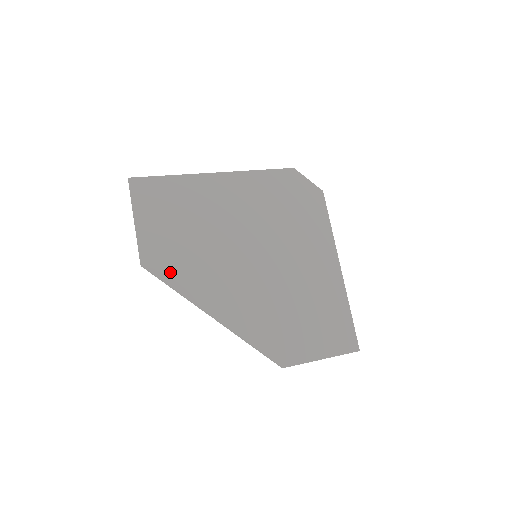
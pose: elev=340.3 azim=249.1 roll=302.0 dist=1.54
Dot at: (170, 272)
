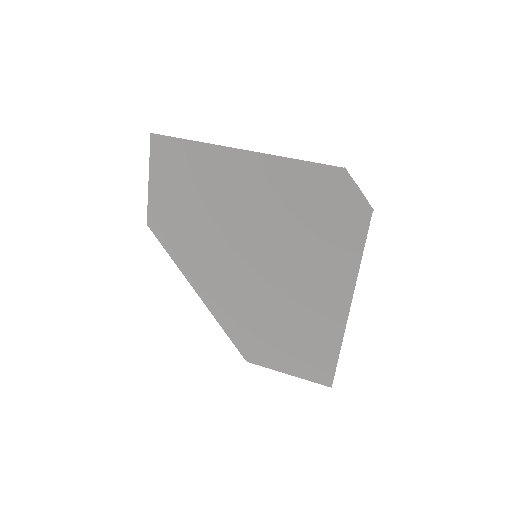
Dot at: (170, 240)
